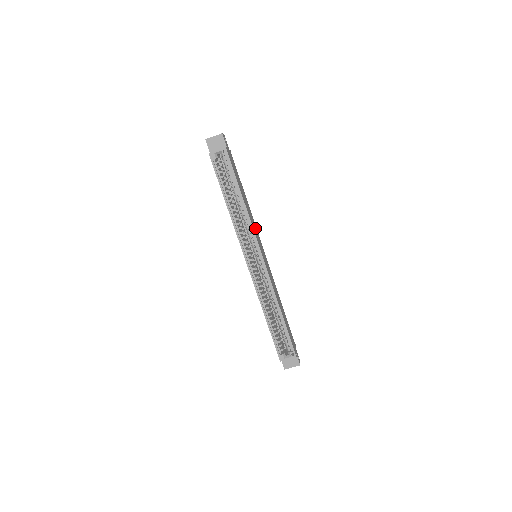
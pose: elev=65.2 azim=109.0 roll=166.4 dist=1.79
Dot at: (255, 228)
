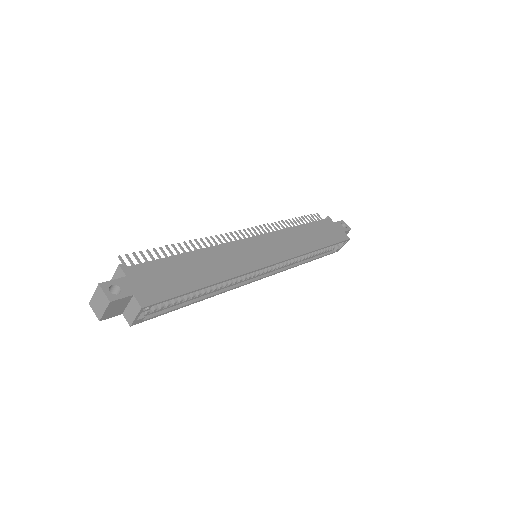
Dot at: (233, 253)
